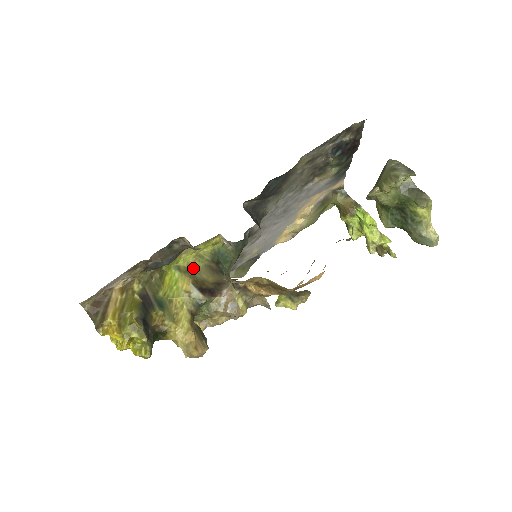
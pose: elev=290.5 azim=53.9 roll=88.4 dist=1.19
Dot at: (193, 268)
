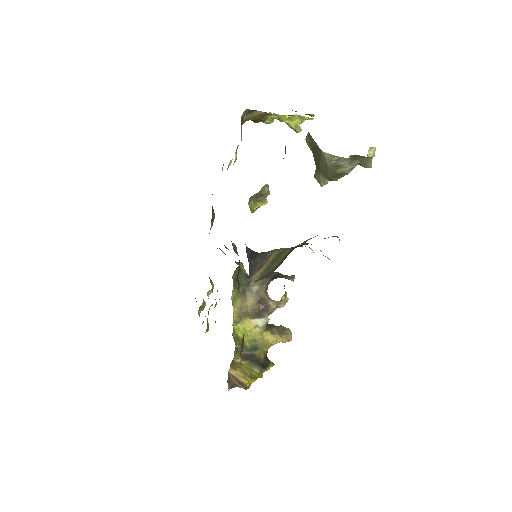
Dot at: (239, 310)
